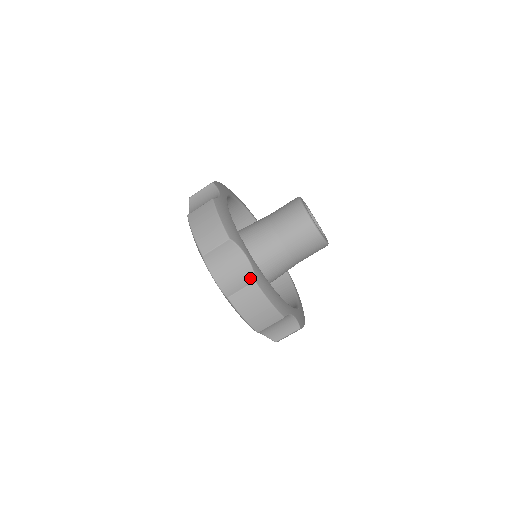
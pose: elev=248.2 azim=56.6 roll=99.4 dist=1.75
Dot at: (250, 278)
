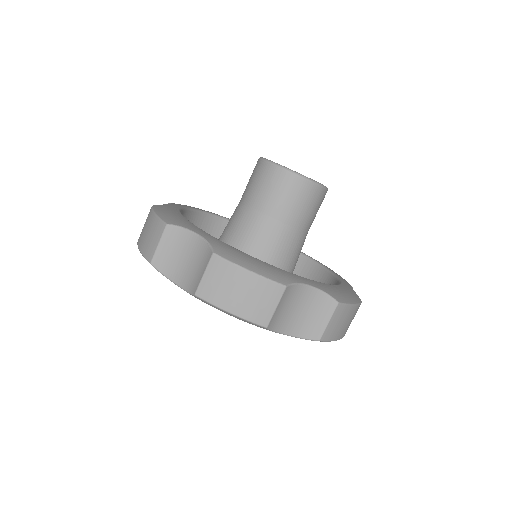
Dot at: (329, 303)
